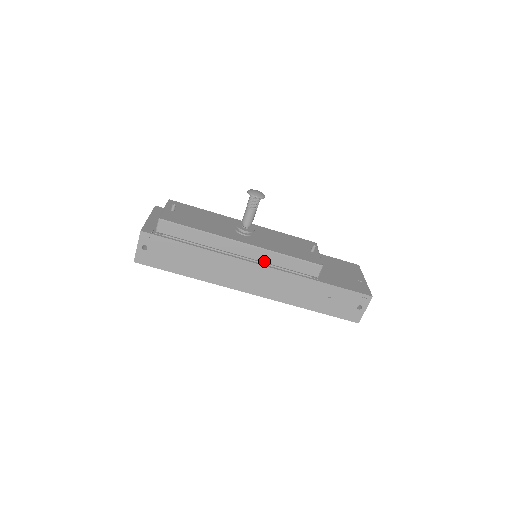
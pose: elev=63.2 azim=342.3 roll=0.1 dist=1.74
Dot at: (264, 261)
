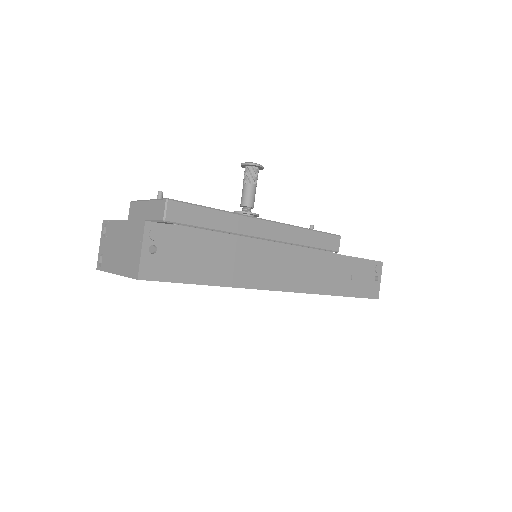
Dot at: (291, 241)
